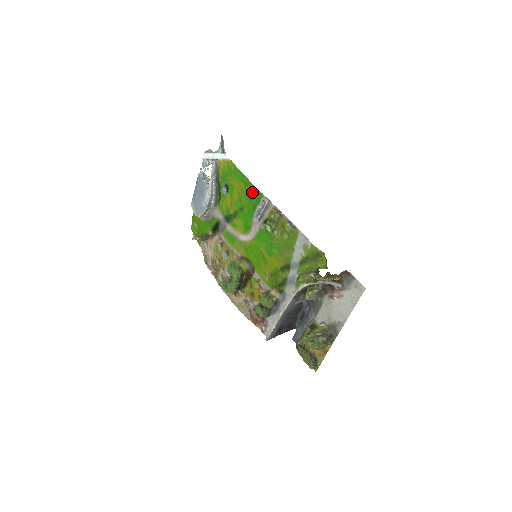
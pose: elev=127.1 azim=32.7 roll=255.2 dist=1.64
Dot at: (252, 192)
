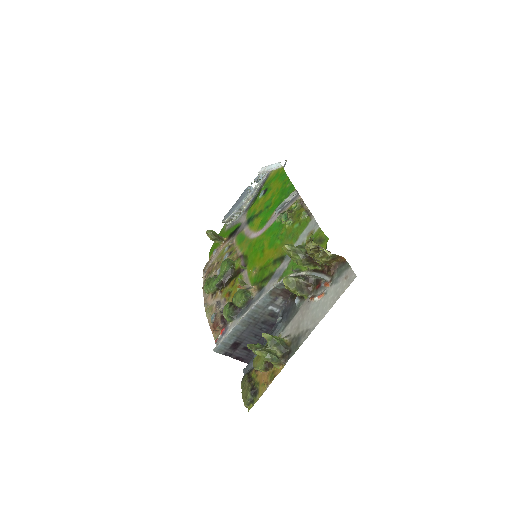
Dot at: (286, 188)
